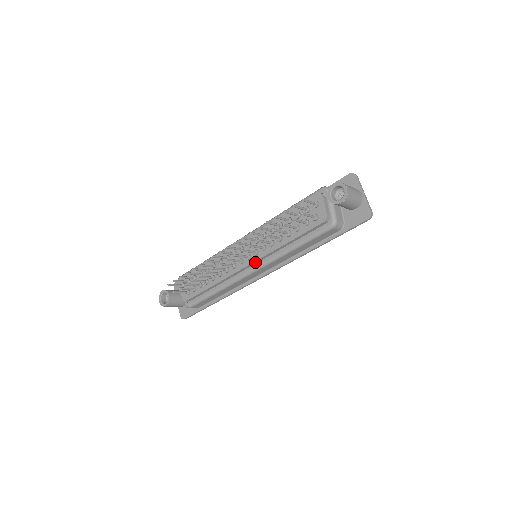
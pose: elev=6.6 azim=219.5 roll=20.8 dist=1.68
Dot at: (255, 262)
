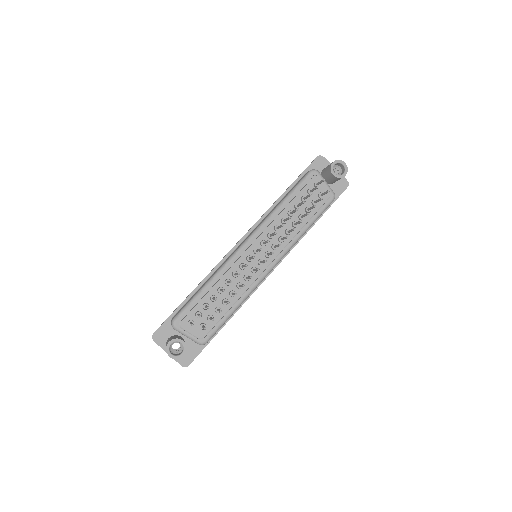
Dot at: (275, 257)
